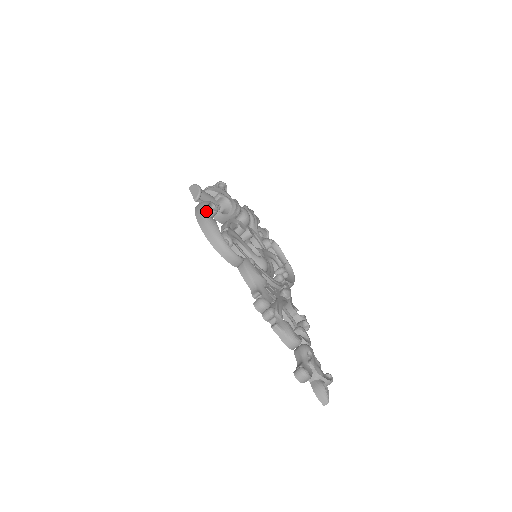
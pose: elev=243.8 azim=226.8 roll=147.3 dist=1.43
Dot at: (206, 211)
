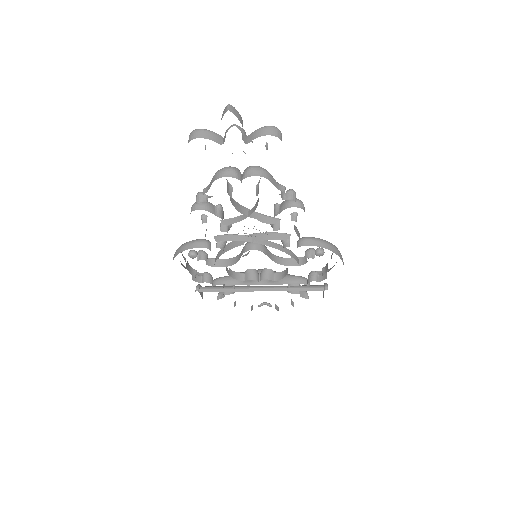
Dot at: occluded
